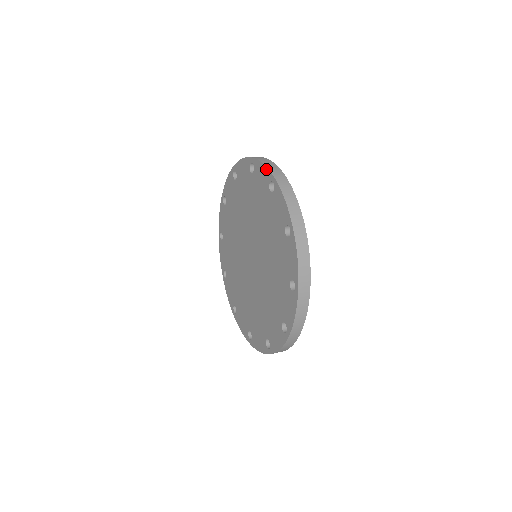
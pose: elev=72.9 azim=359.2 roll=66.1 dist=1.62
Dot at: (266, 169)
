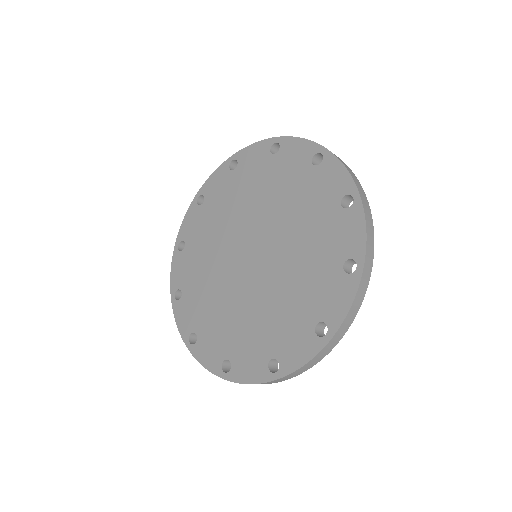
Dot at: (364, 241)
